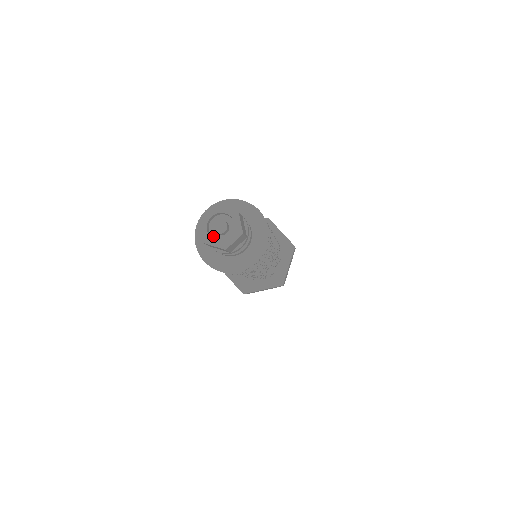
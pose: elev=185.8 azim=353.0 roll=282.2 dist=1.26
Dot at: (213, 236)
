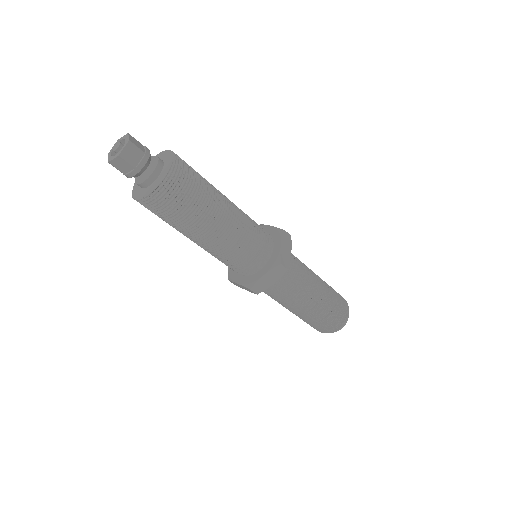
Dot at: occluded
